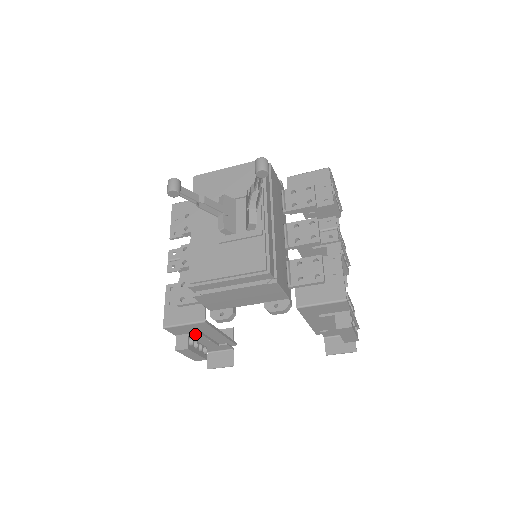
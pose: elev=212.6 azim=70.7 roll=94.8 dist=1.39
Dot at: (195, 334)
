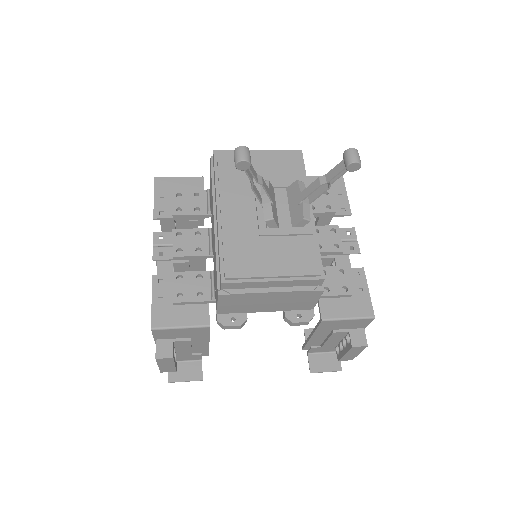
Dot at: (183, 340)
